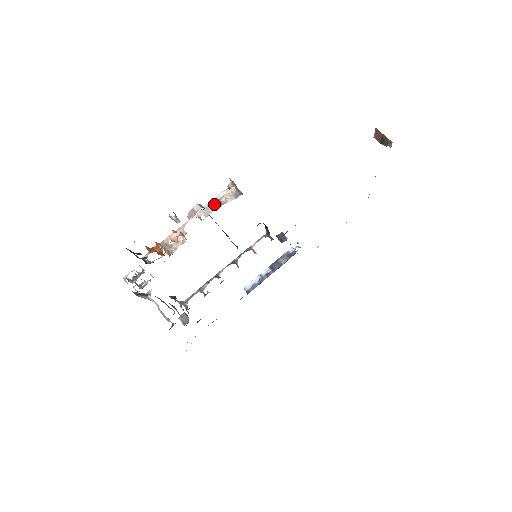
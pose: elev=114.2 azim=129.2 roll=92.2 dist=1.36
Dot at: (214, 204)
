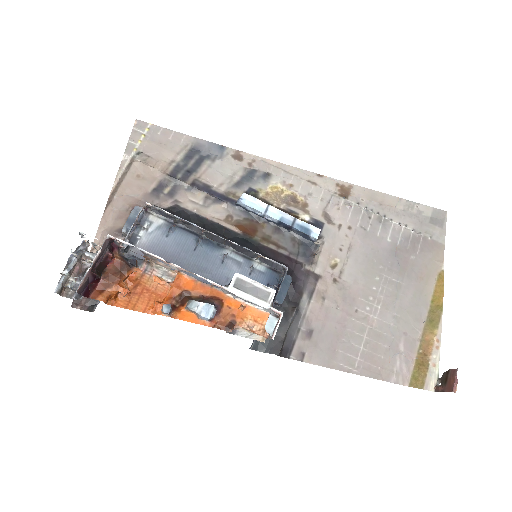
Dot at: (241, 299)
